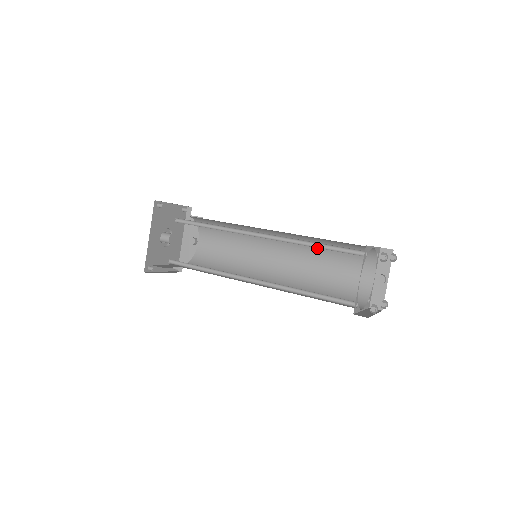
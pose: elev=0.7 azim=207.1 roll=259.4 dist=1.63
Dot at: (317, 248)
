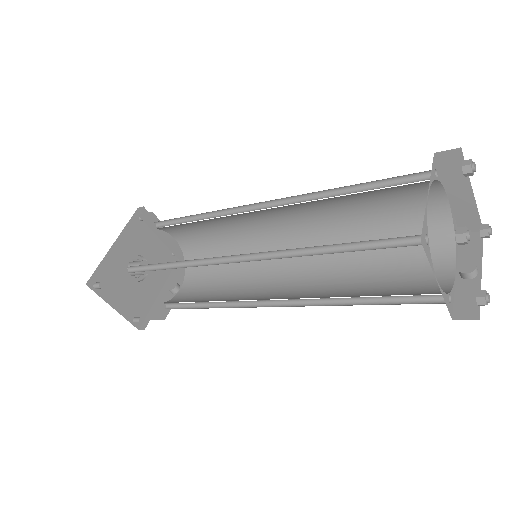
Dot at: occluded
